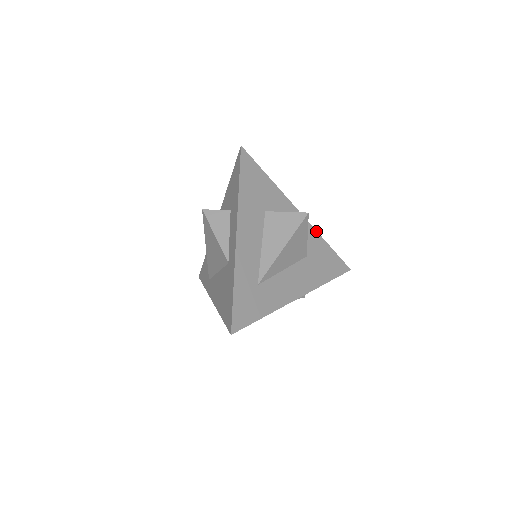
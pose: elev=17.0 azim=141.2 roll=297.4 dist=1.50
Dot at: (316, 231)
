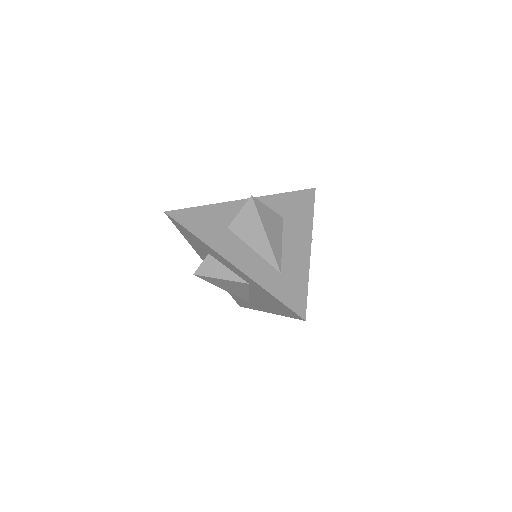
Dot at: (268, 196)
